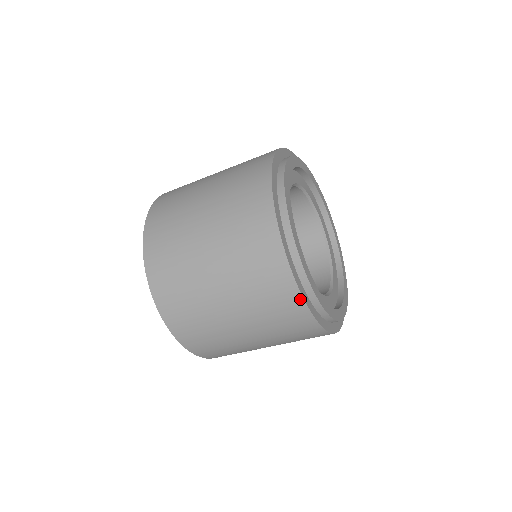
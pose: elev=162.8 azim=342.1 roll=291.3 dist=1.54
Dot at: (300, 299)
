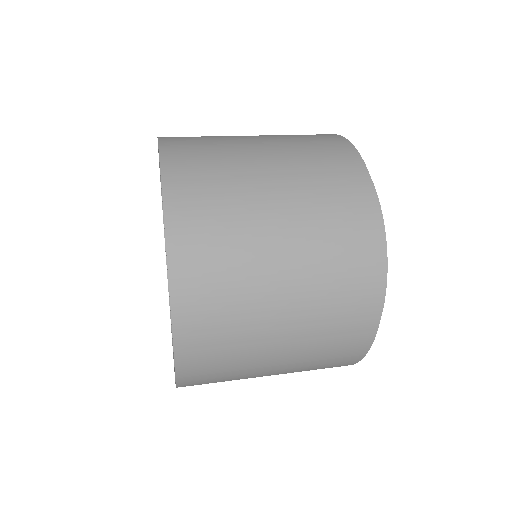
Dot at: (377, 318)
